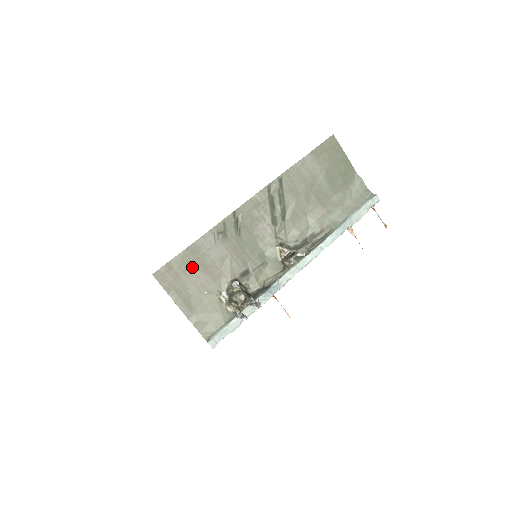
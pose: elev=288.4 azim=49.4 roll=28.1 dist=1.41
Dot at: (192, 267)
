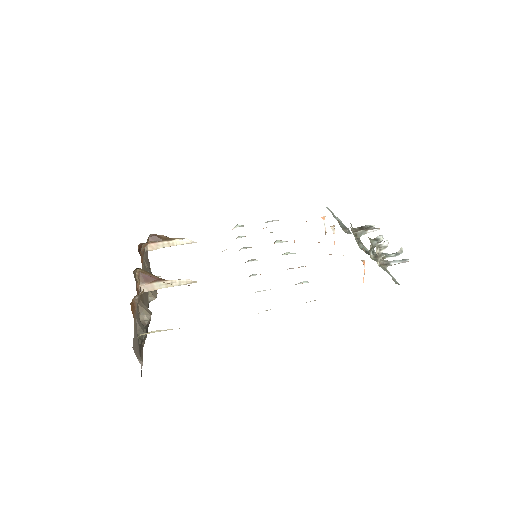
Dot at: occluded
